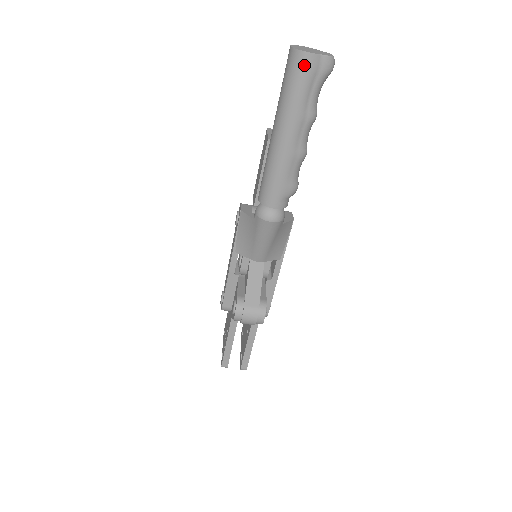
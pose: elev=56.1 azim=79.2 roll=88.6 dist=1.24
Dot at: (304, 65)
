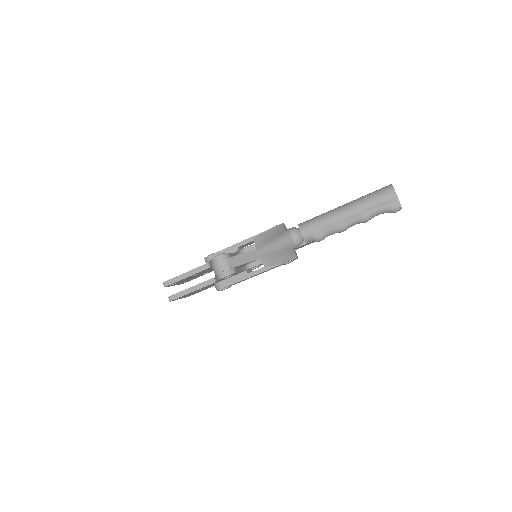
Dot at: (388, 194)
